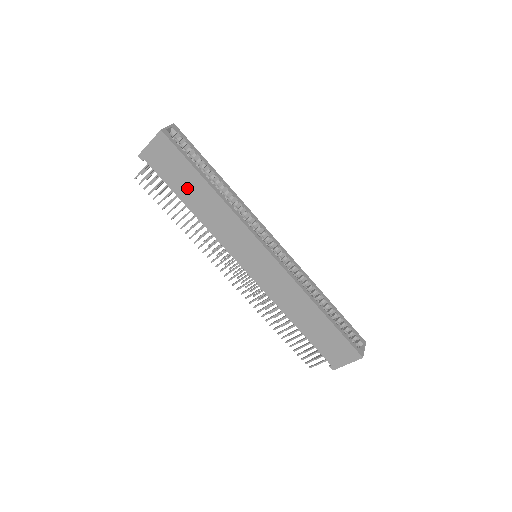
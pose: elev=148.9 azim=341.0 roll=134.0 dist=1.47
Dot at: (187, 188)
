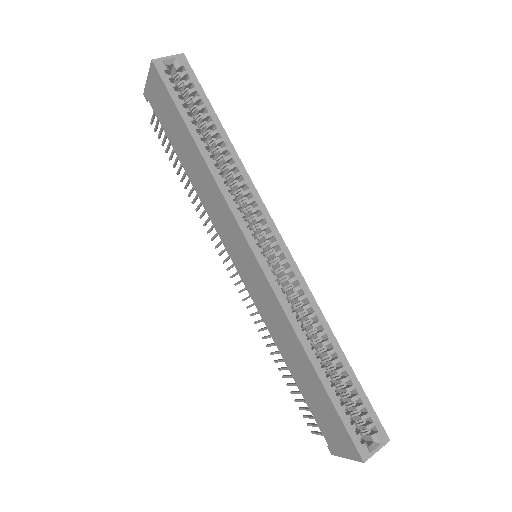
Dot at: (180, 144)
